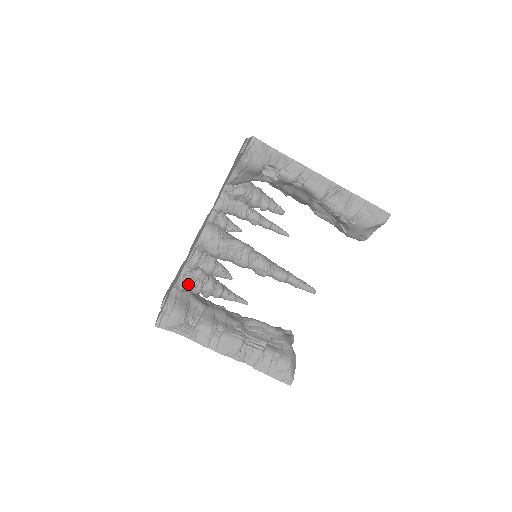
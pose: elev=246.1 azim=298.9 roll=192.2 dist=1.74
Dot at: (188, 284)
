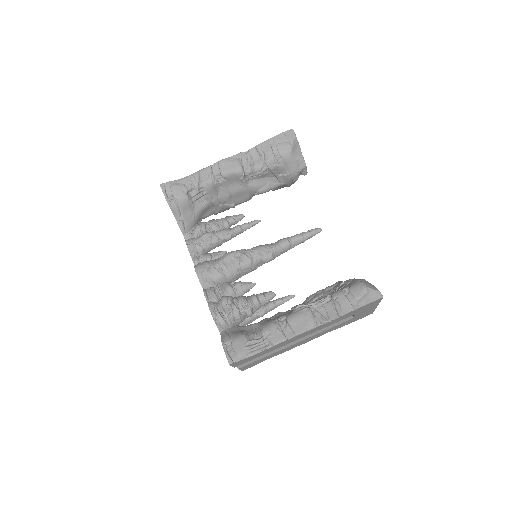
Dot at: (224, 314)
